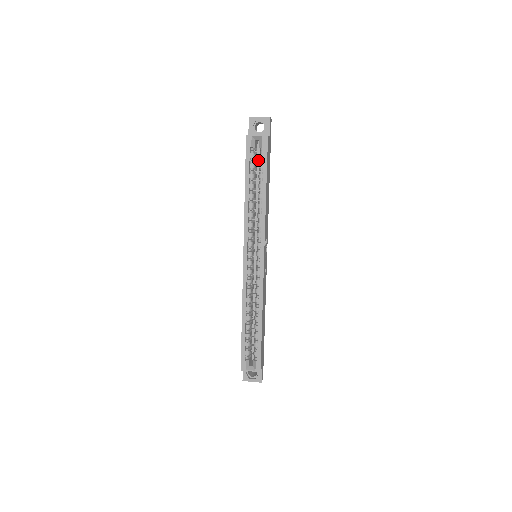
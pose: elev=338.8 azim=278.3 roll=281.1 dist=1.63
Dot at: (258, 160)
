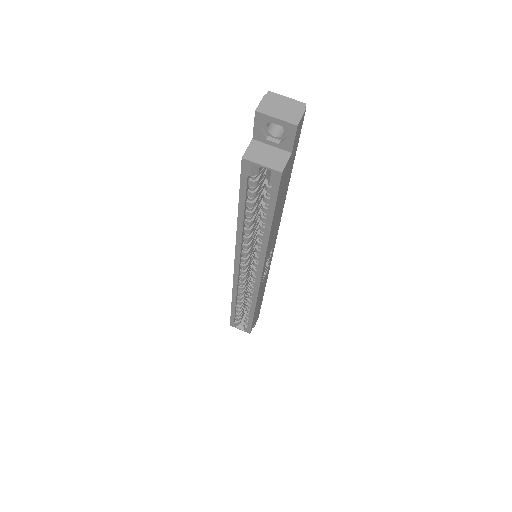
Dot at: occluded
